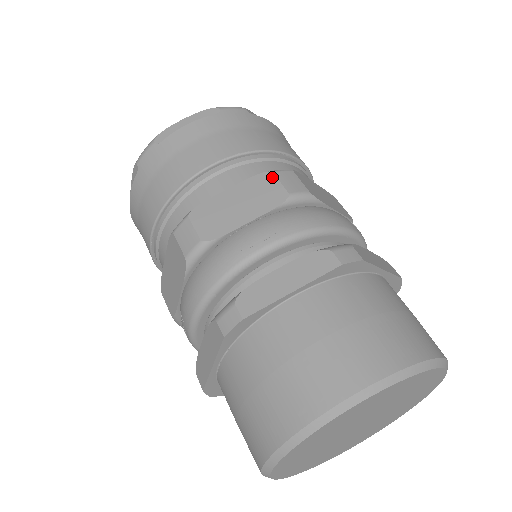
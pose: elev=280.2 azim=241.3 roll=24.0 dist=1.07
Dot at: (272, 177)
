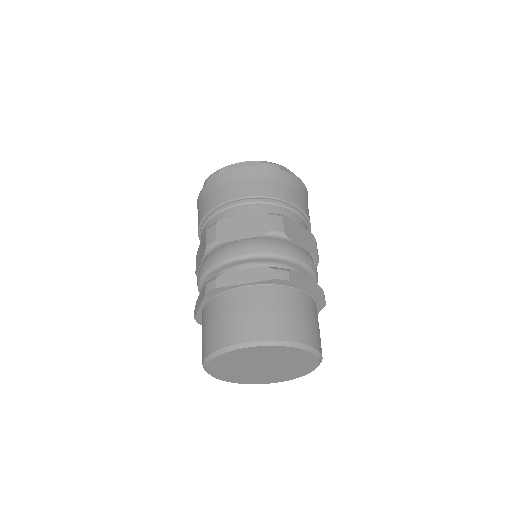
Dot at: (267, 217)
